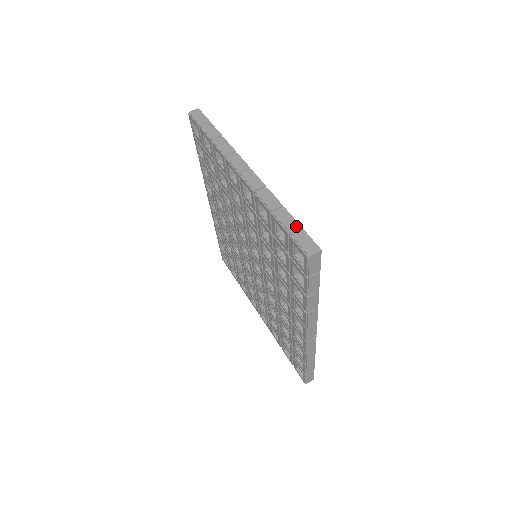
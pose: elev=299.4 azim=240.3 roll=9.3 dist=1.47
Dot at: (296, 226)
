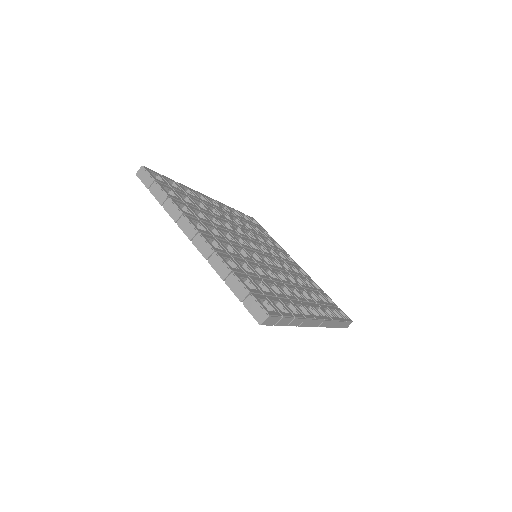
Dot at: (245, 293)
